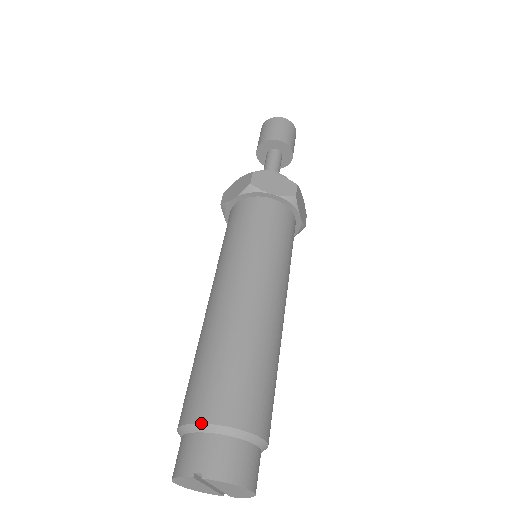
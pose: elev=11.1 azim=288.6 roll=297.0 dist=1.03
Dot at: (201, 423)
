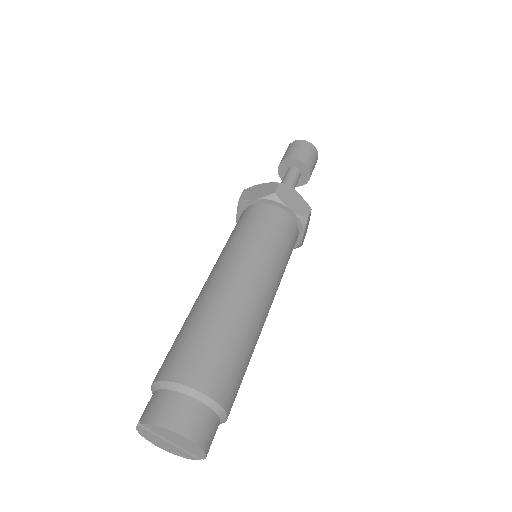
Dot at: (152, 383)
